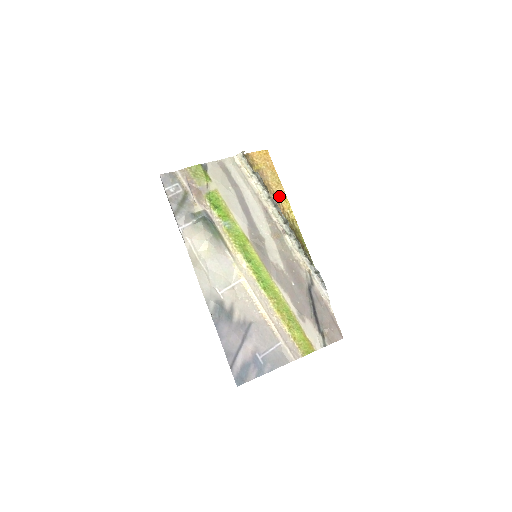
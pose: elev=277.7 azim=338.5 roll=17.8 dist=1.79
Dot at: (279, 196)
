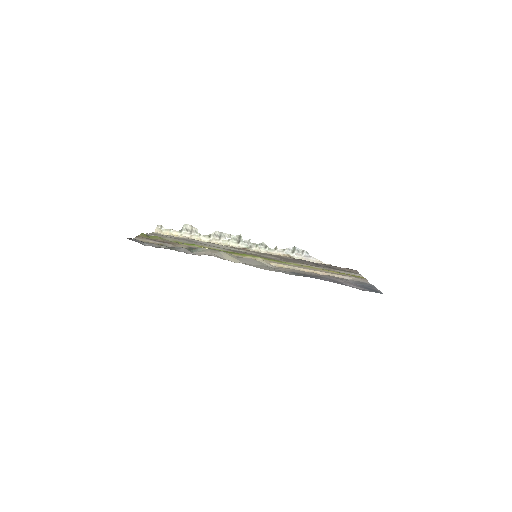
Dot at: occluded
